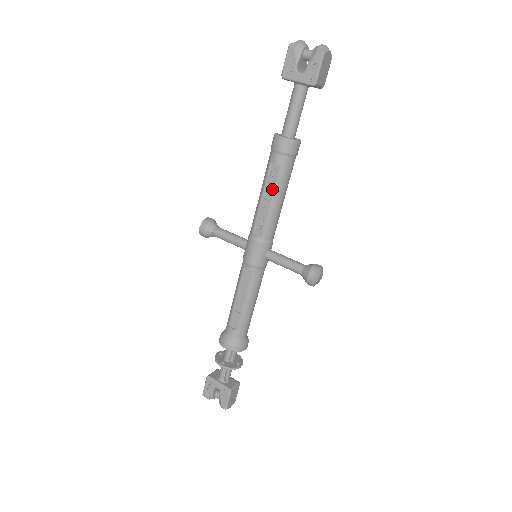
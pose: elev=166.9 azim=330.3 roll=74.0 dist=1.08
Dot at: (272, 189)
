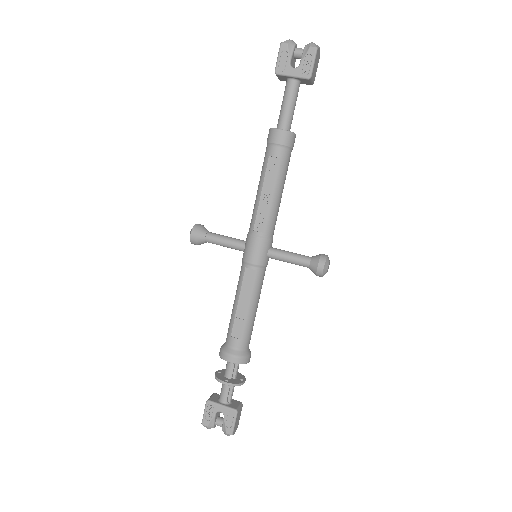
Dot at: (272, 182)
